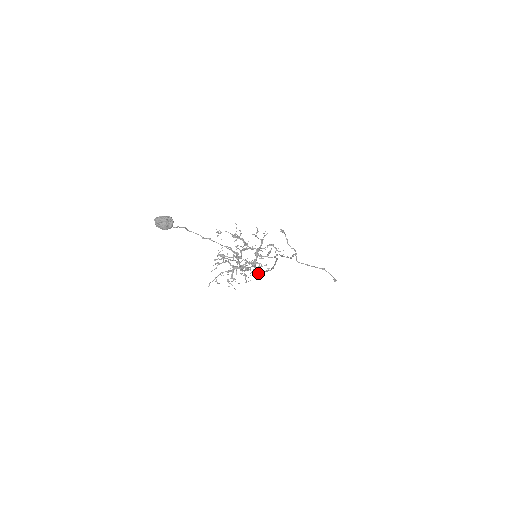
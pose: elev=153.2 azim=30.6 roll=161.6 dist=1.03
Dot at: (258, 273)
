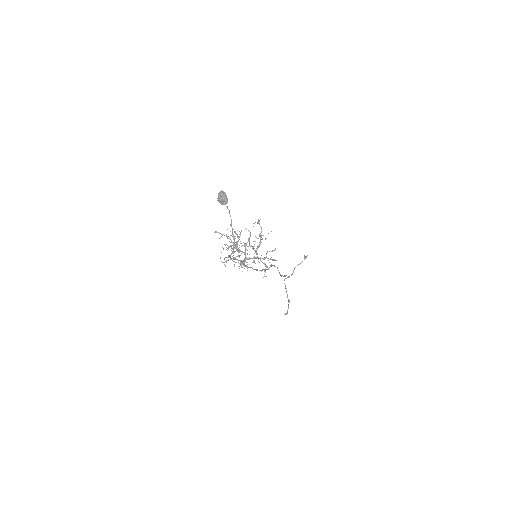
Dot at: occluded
